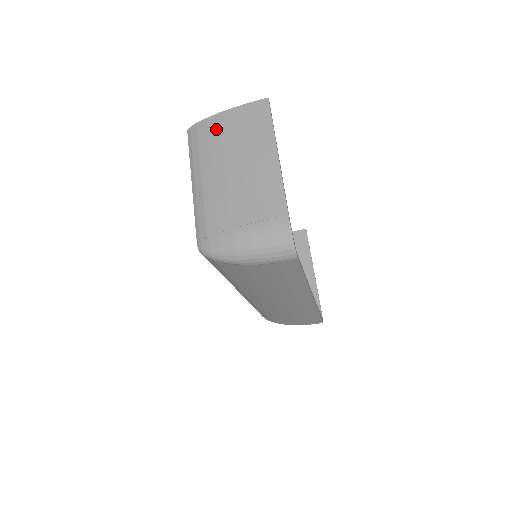
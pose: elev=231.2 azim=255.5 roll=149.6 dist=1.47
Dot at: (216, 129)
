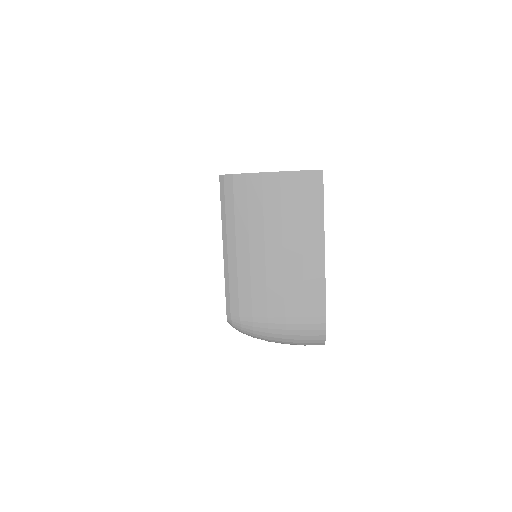
Dot at: (258, 194)
